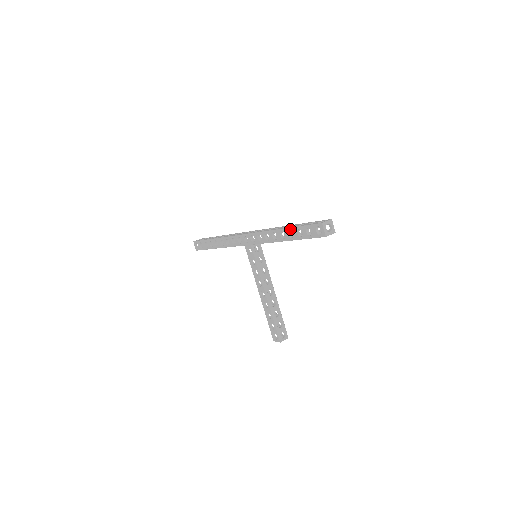
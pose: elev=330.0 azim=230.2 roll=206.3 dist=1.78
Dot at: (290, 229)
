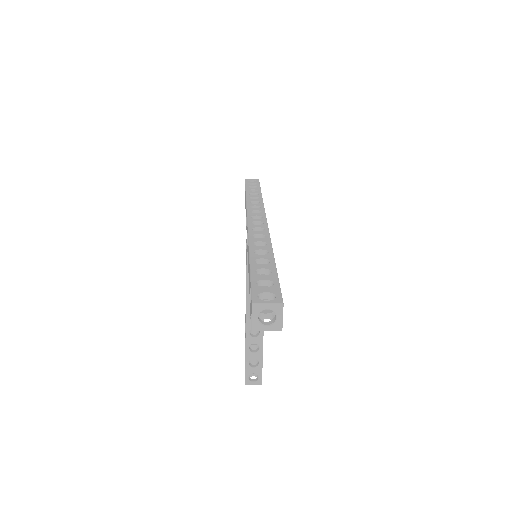
Dot at: (249, 264)
